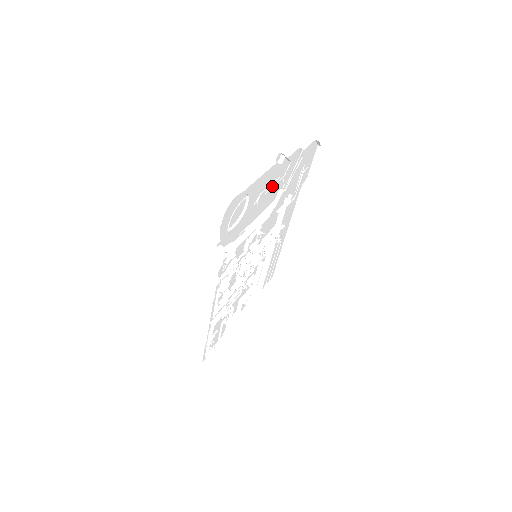
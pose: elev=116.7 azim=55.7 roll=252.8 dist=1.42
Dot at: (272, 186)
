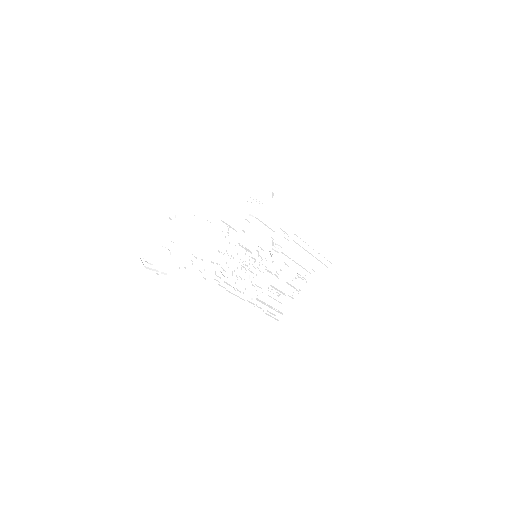
Dot at: (185, 230)
